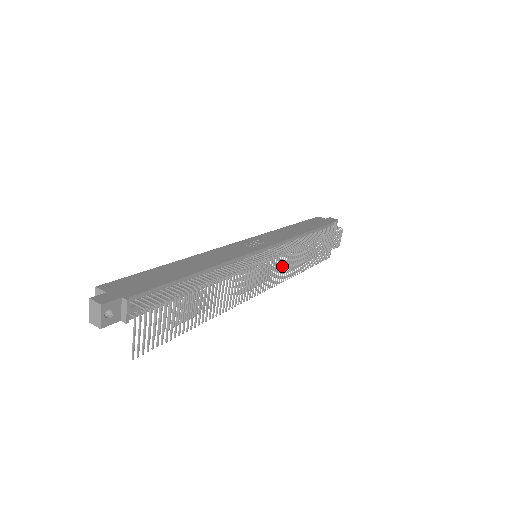
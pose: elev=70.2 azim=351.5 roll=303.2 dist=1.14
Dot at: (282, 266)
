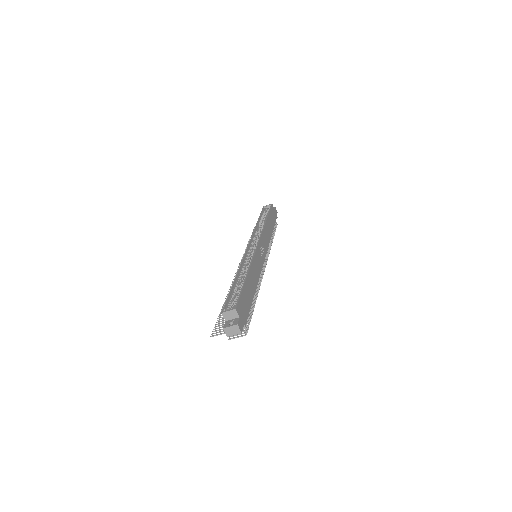
Dot at: occluded
